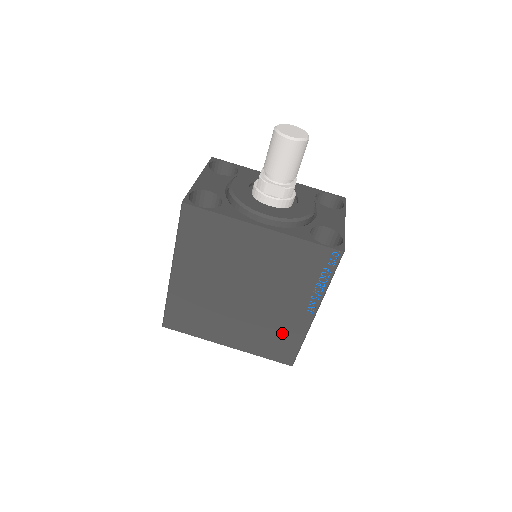
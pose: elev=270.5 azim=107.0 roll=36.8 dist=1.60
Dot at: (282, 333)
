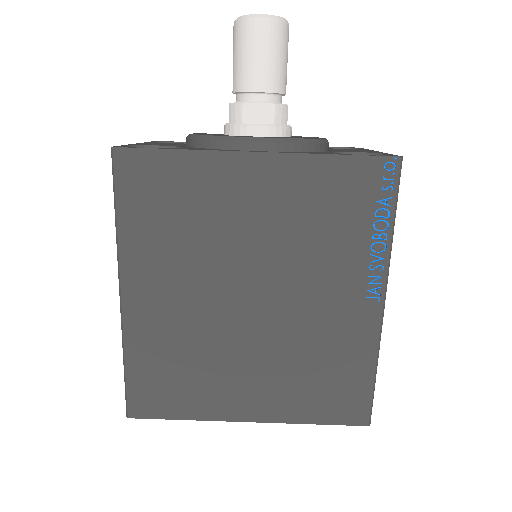
Dot at: (337, 360)
